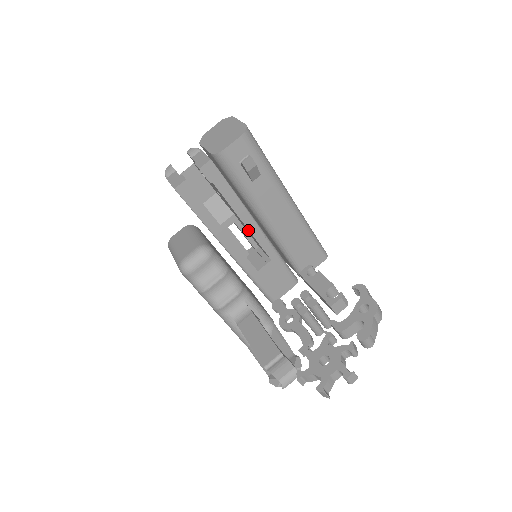
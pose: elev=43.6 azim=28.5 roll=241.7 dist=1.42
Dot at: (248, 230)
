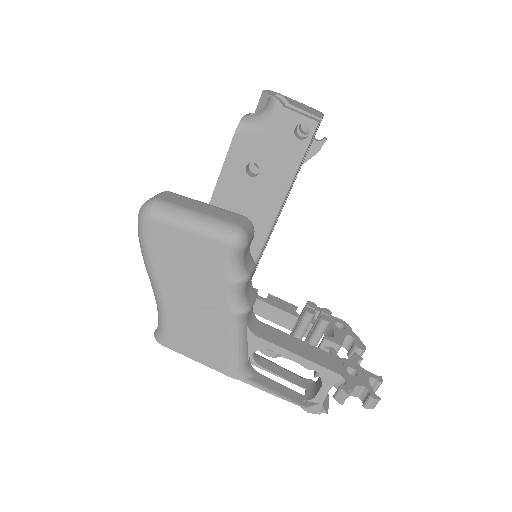
Dot at: occluded
